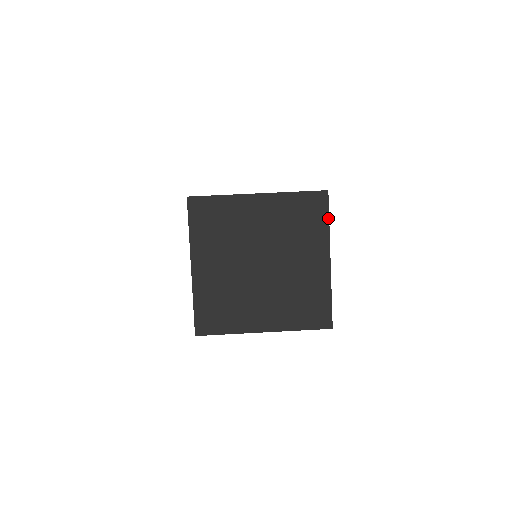
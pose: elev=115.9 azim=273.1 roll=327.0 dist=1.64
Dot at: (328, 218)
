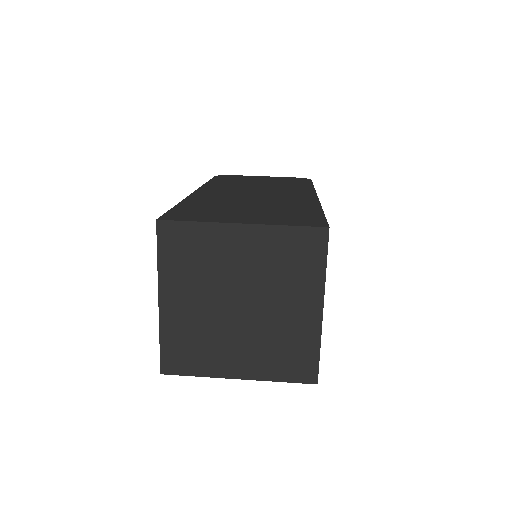
Dot at: (326, 261)
